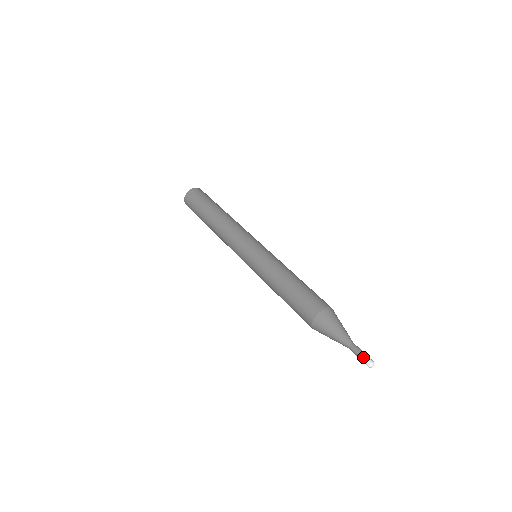
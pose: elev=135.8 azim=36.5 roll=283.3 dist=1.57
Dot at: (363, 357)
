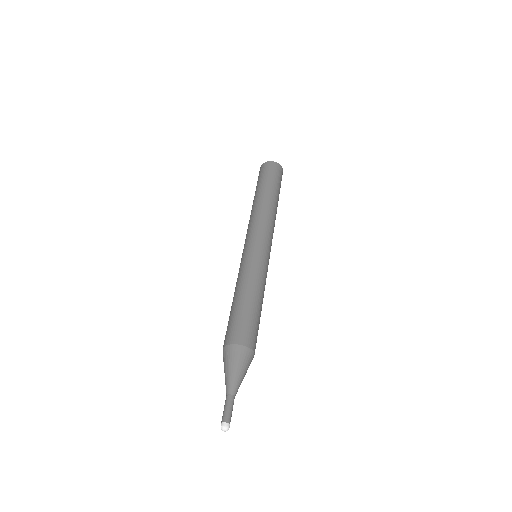
Dot at: (224, 415)
